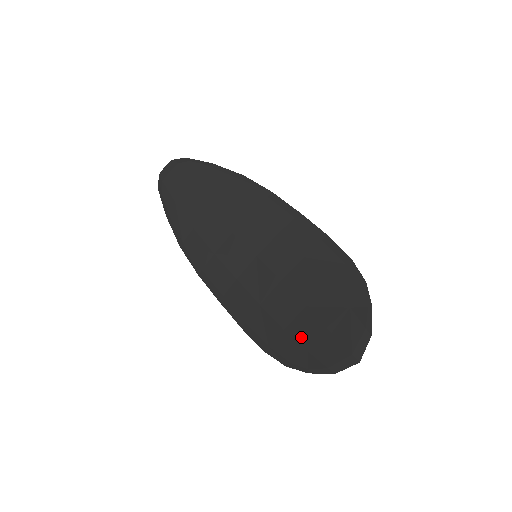
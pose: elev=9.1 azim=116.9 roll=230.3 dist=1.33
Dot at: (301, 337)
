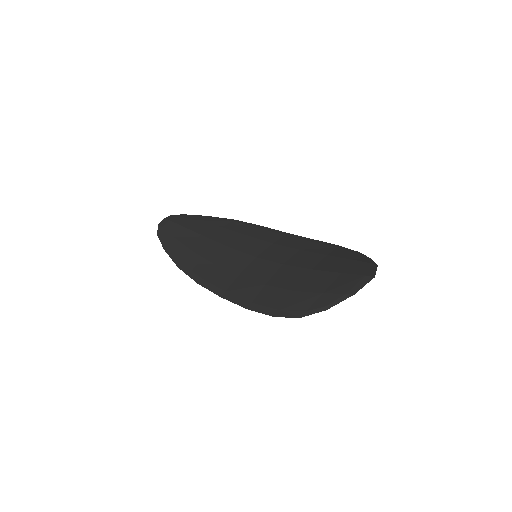
Dot at: (313, 287)
